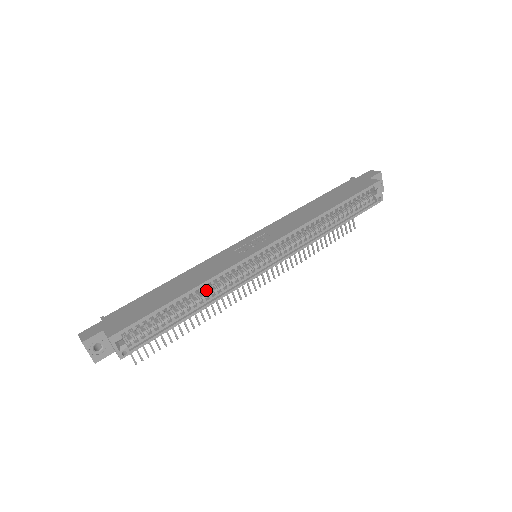
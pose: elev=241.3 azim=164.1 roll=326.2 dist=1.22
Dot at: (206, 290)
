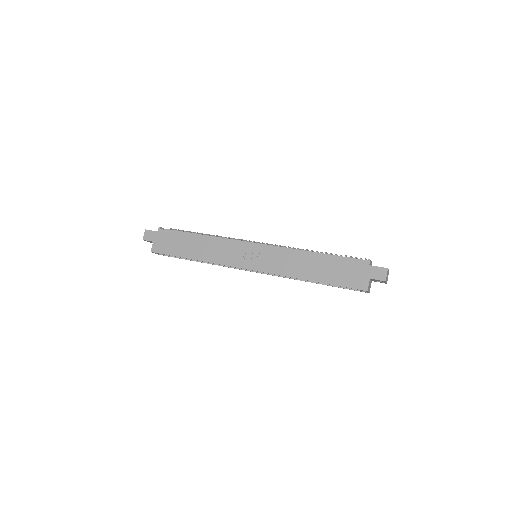
Dot at: occluded
